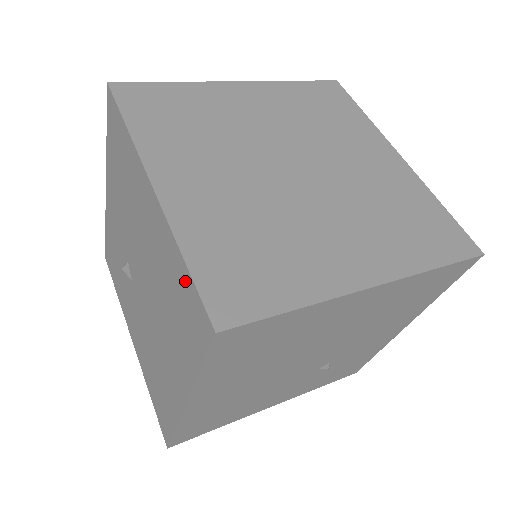
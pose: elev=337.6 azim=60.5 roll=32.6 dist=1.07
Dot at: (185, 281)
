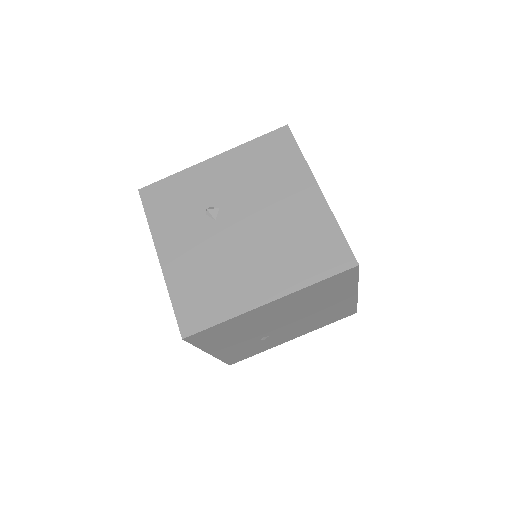
Dot at: (335, 238)
